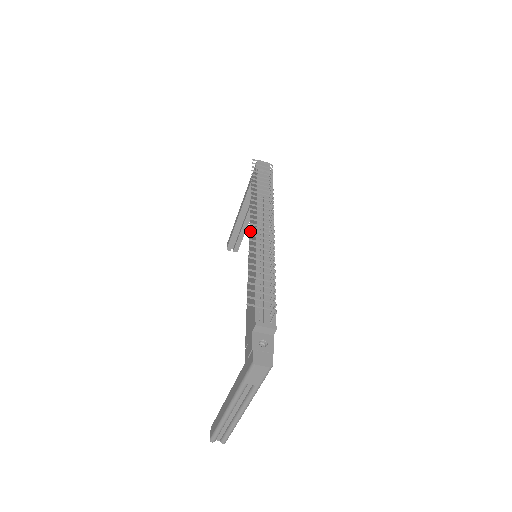
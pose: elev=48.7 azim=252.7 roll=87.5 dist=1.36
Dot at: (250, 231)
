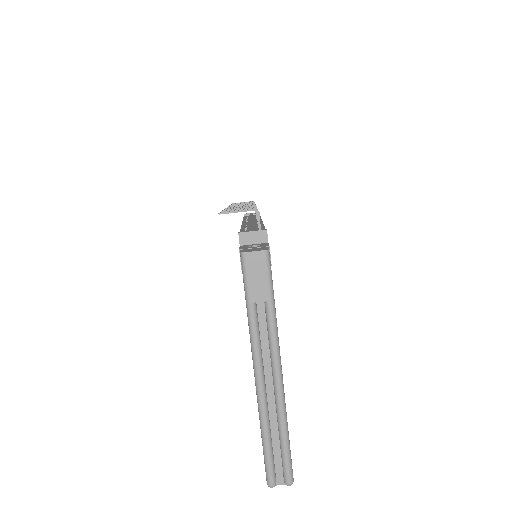
Dot at: occluded
